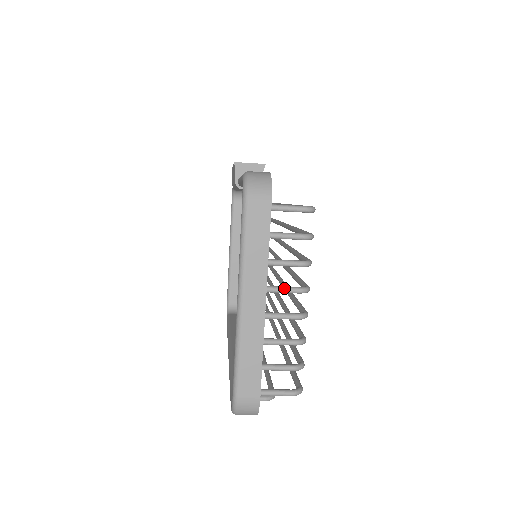
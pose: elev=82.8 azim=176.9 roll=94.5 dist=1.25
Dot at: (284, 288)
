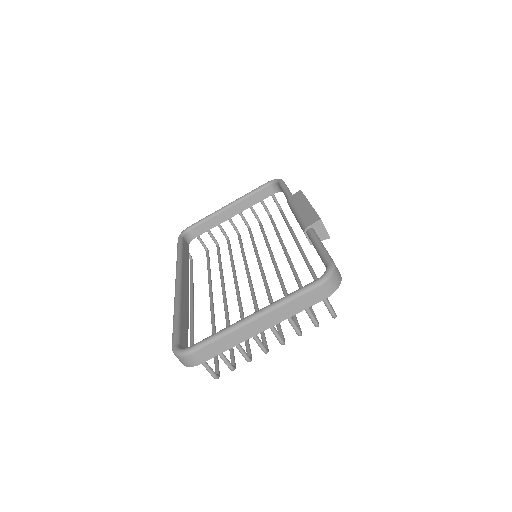
Dot at: (278, 334)
